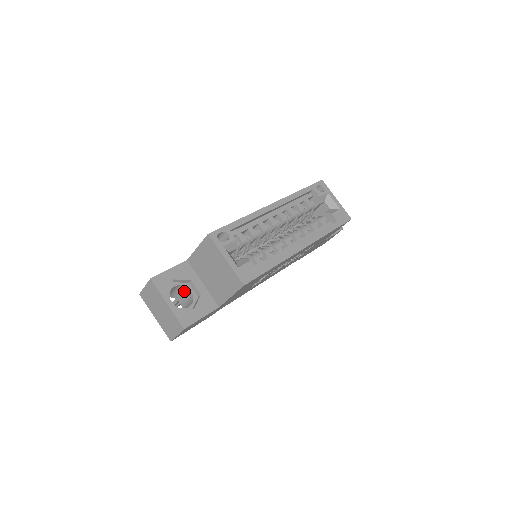
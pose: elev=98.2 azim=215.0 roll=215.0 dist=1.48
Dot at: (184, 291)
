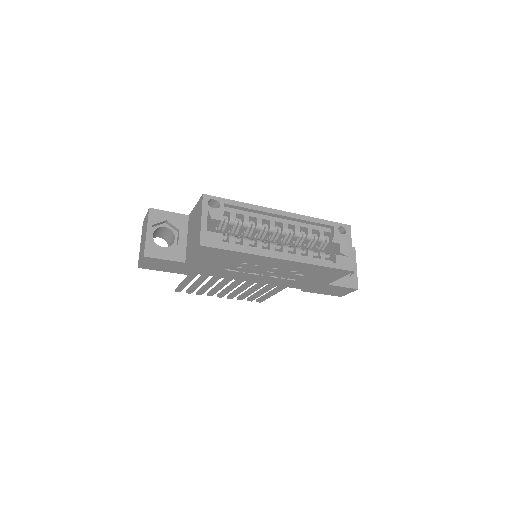
Dot at: (172, 237)
